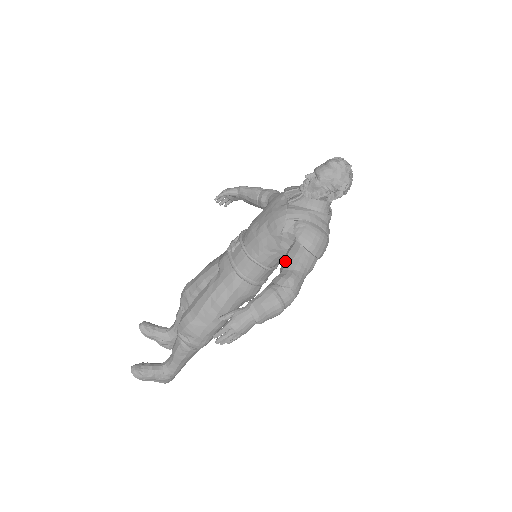
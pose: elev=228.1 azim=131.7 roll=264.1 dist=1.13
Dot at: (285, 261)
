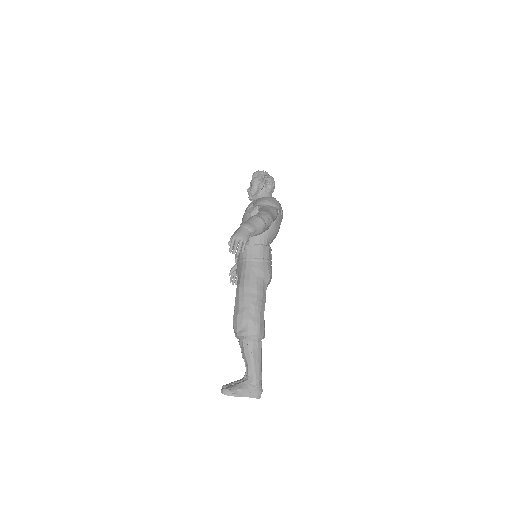
Dot at: occluded
